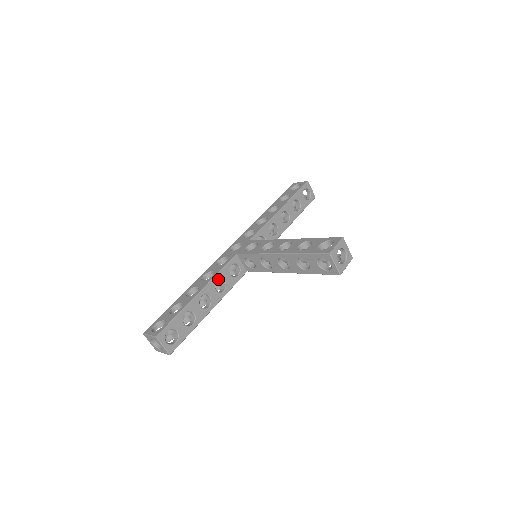
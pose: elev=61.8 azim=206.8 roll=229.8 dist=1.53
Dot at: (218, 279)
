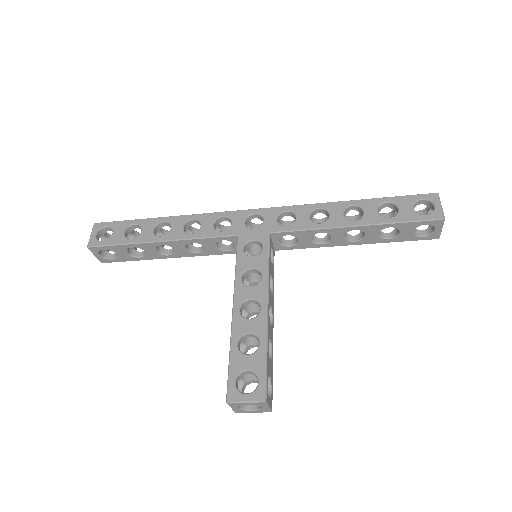
Dot at: occluded
